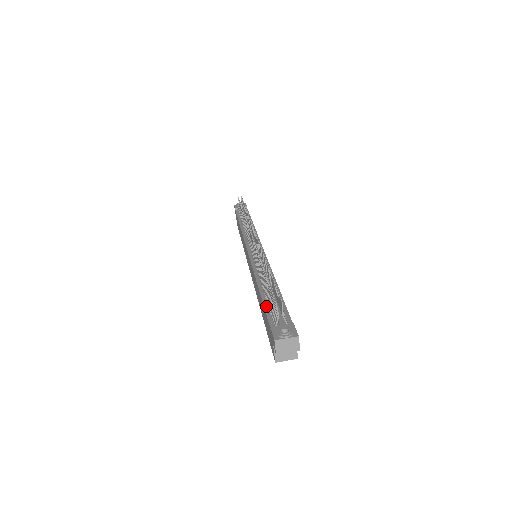
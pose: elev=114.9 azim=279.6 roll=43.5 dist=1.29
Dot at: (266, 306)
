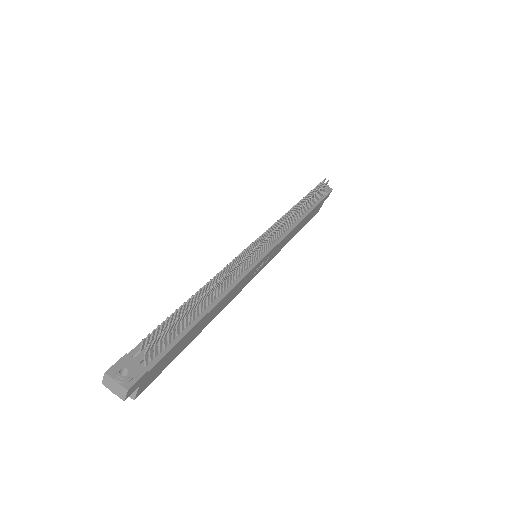
Dot at: occluded
